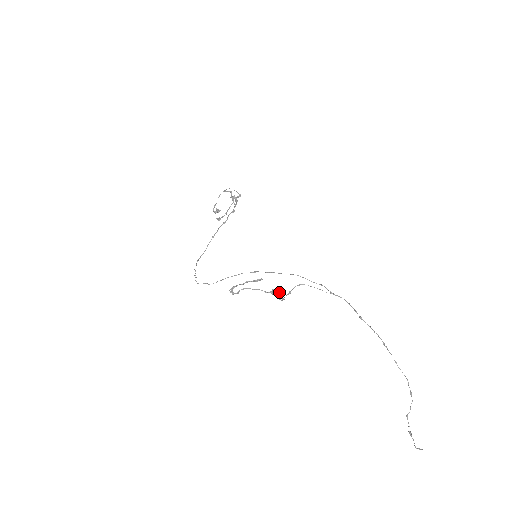
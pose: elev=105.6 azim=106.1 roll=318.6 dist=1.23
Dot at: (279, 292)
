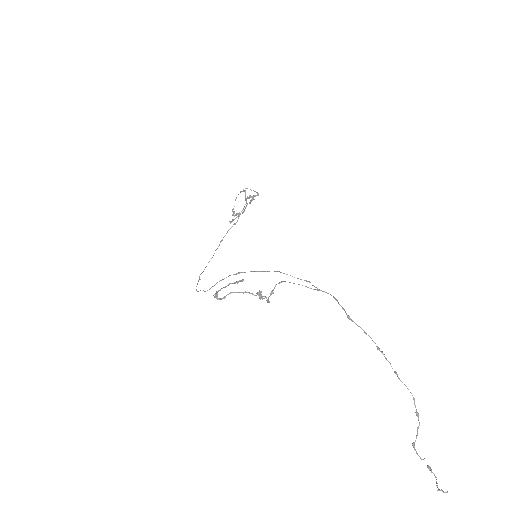
Dot at: (259, 293)
